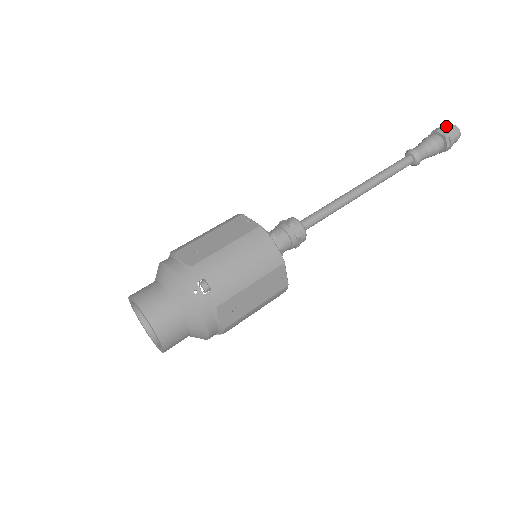
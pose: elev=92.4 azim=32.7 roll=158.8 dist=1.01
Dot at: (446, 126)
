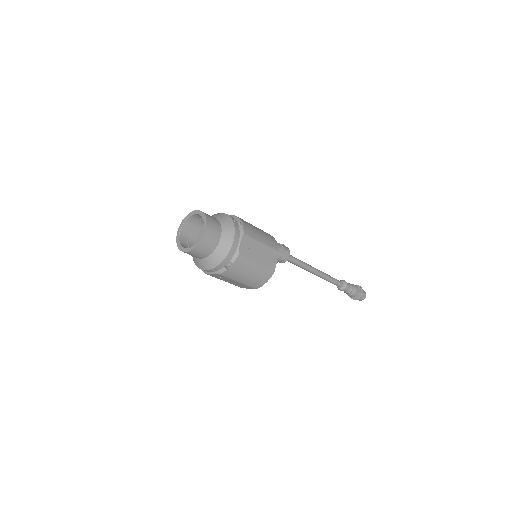
Dot at: occluded
